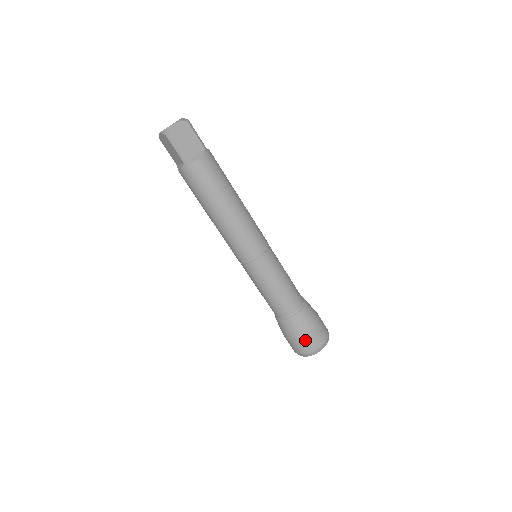
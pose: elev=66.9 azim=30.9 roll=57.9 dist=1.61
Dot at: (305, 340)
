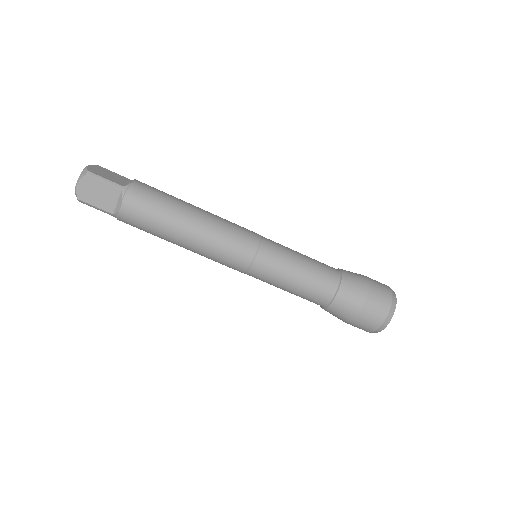
Dot at: (358, 323)
